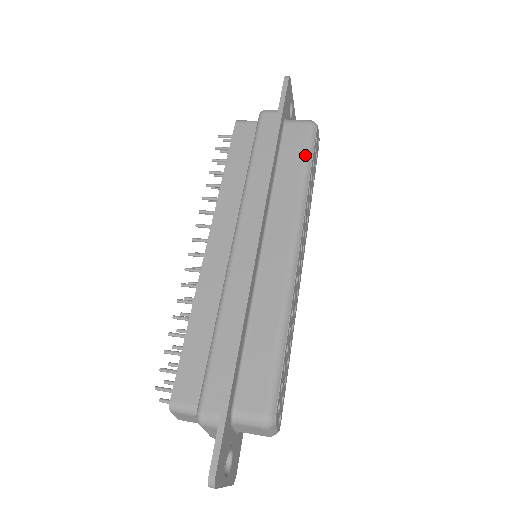
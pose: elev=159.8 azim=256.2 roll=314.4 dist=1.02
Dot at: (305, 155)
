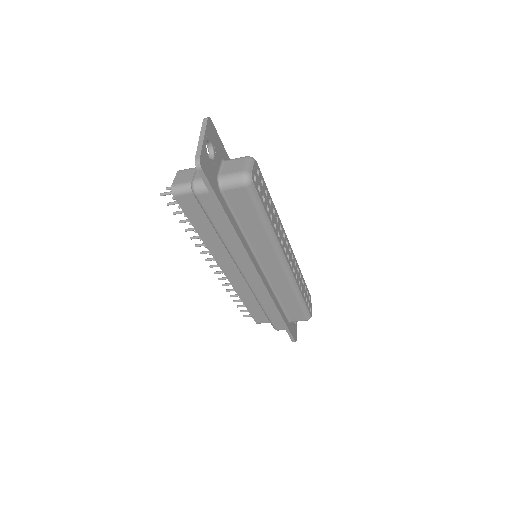
Dot at: occluded
